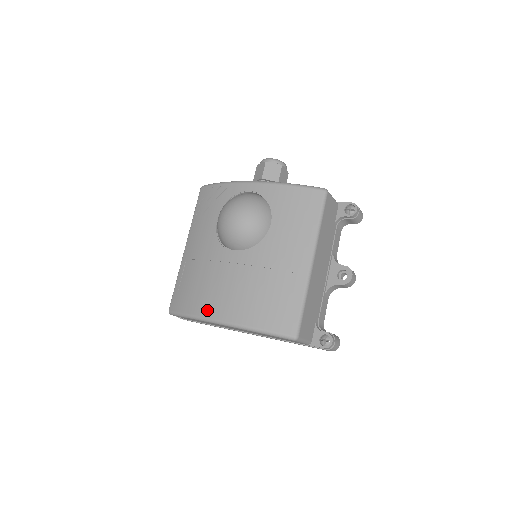
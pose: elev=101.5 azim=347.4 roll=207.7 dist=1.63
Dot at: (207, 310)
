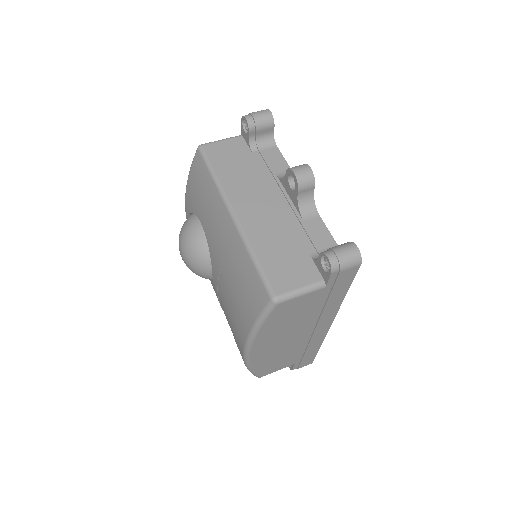
Dot at: (239, 350)
